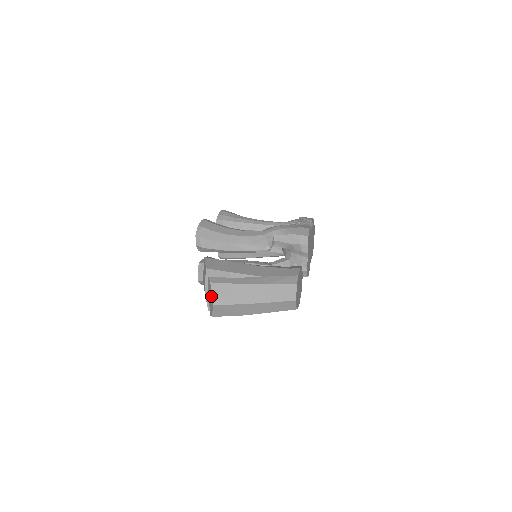
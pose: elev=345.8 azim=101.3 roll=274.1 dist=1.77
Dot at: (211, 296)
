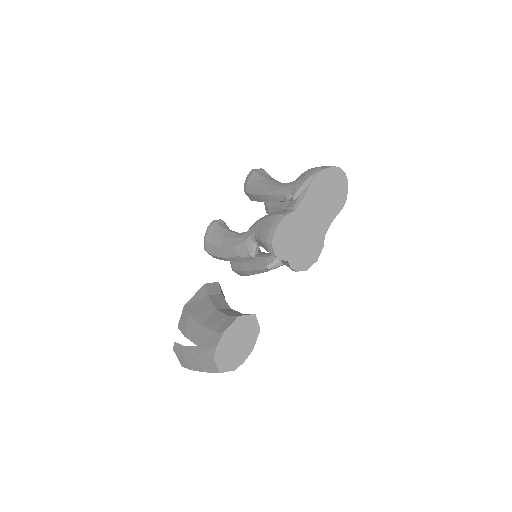
Dot at: occluded
